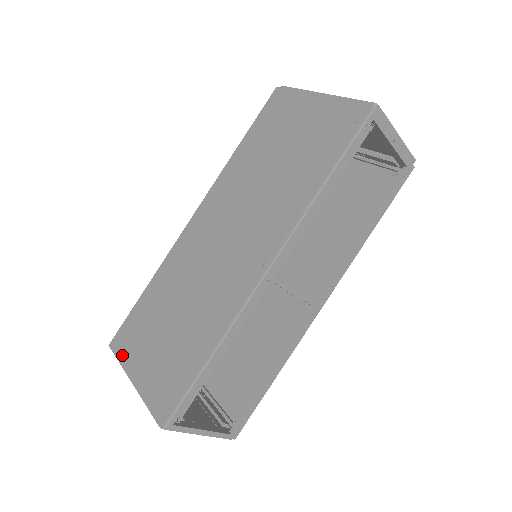
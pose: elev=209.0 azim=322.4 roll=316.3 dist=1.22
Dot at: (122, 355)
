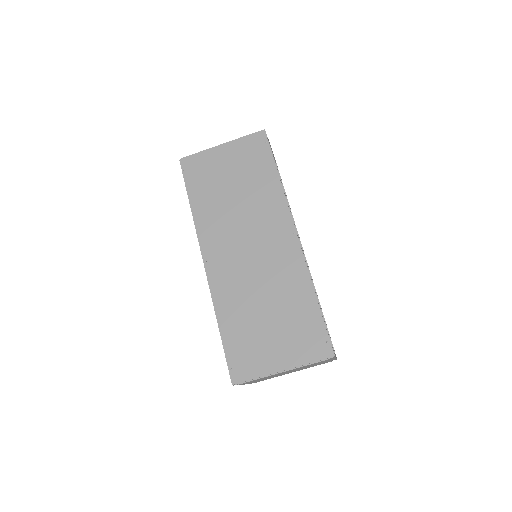
Dot at: (253, 373)
